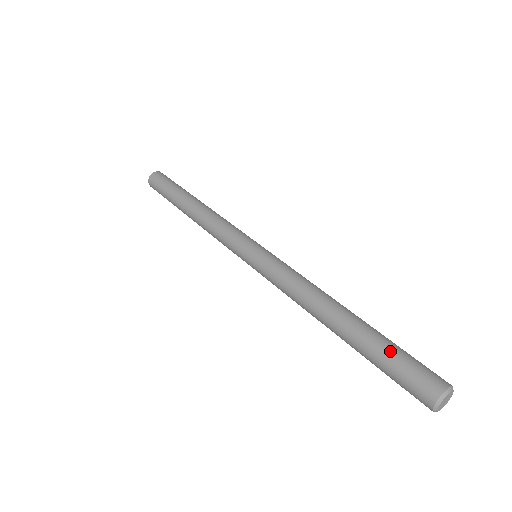
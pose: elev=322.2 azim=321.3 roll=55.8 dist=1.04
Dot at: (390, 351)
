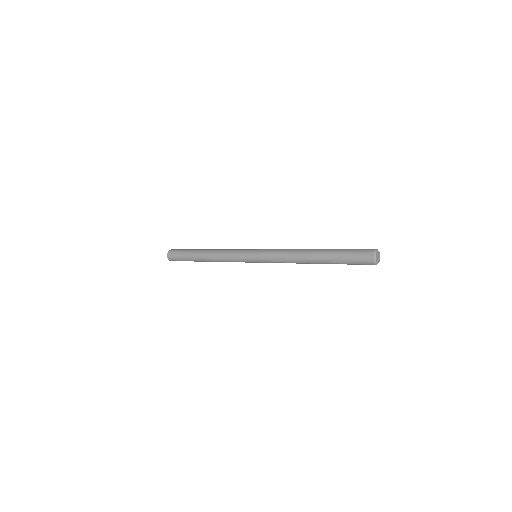
Dot at: (345, 249)
